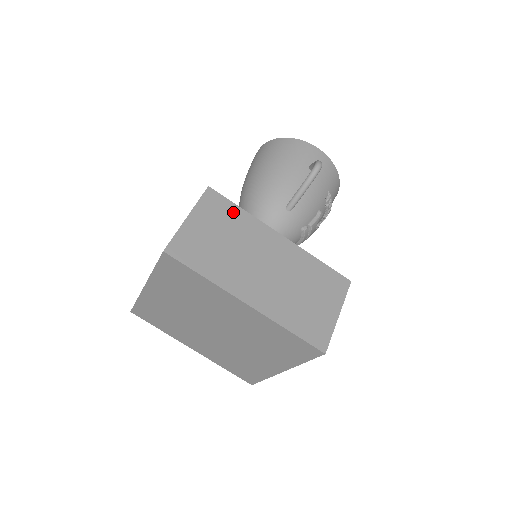
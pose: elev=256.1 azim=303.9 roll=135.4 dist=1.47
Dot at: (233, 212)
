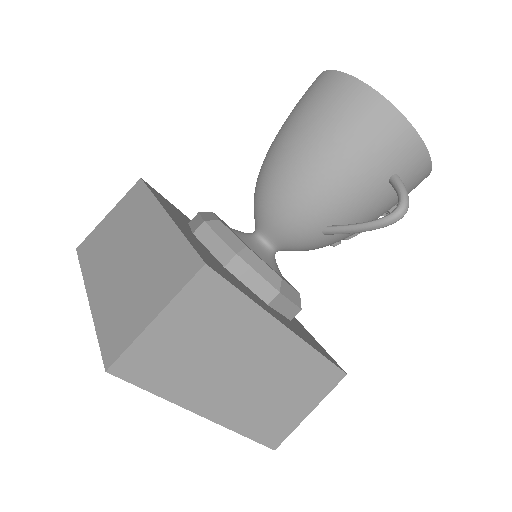
Dot at: (231, 303)
